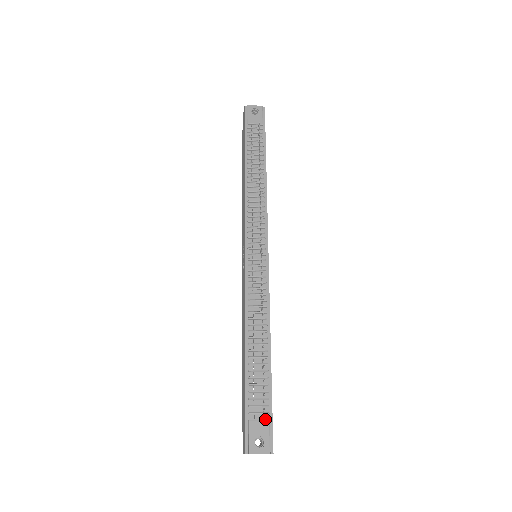
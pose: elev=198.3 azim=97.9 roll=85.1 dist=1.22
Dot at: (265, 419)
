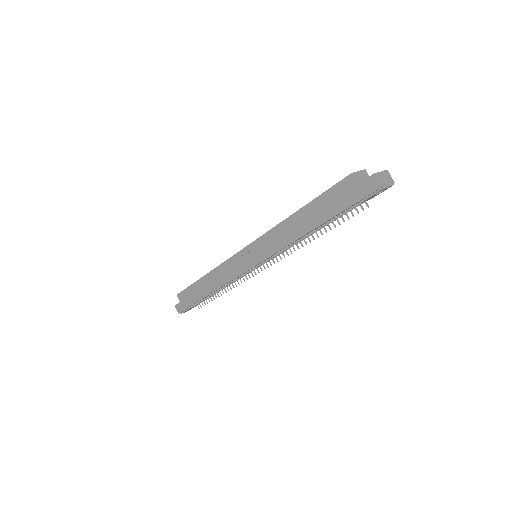
Dot at: (197, 305)
